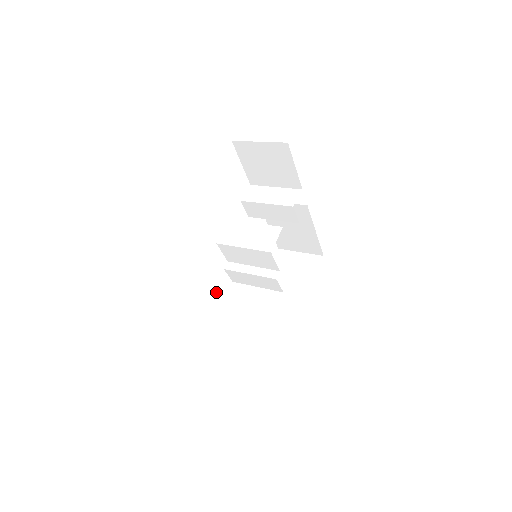
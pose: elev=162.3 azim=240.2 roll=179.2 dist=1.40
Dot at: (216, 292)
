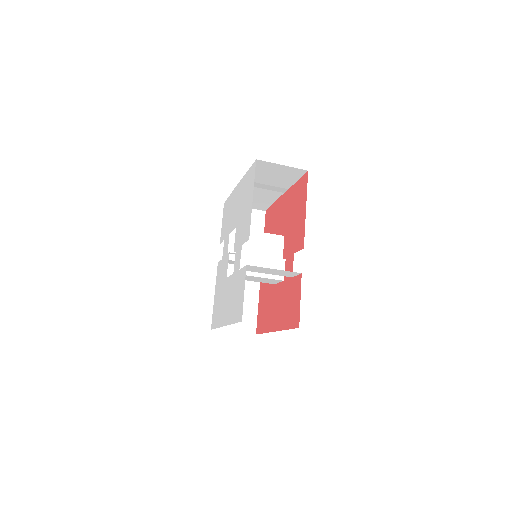
Dot at: occluded
